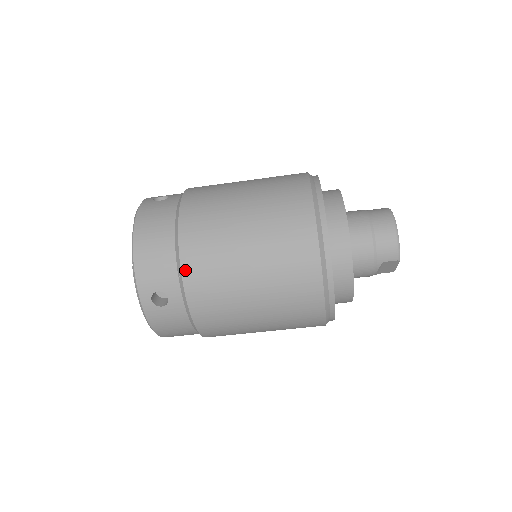
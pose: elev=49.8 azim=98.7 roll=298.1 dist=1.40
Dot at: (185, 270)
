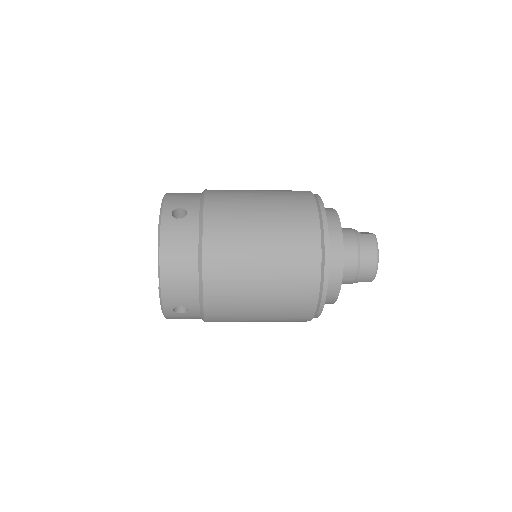
Dot at: (207, 297)
